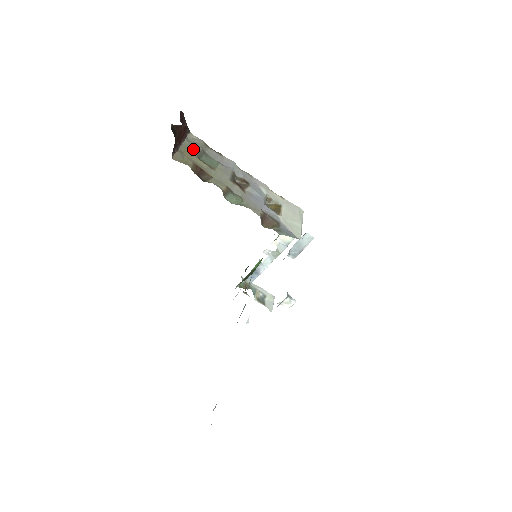
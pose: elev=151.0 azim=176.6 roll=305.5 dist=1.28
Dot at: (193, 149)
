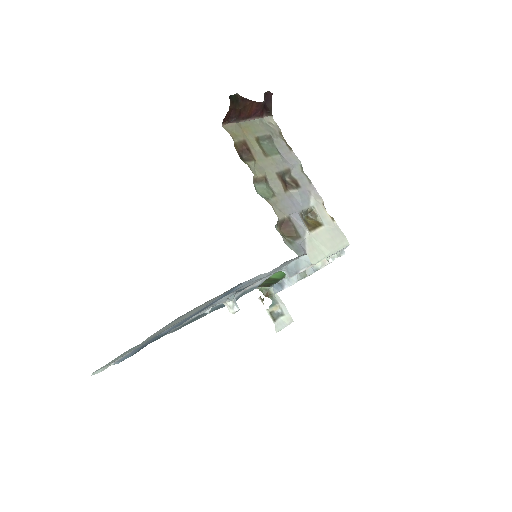
Dot at: (259, 130)
